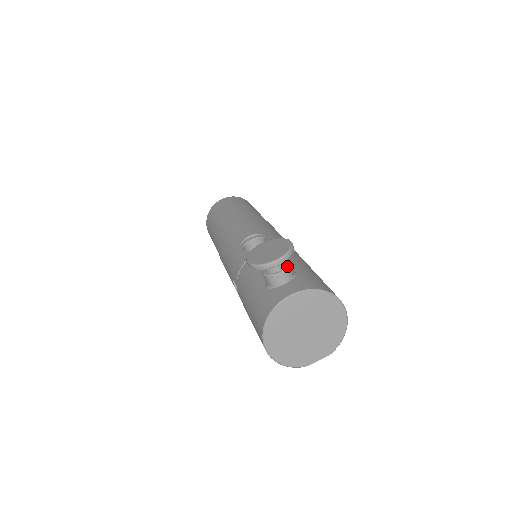
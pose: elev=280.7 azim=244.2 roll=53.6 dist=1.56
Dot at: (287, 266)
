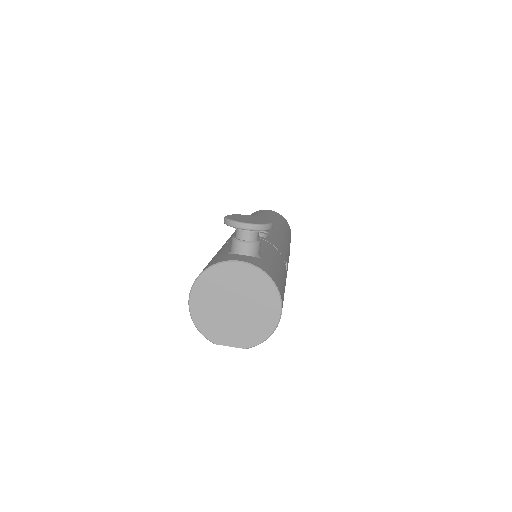
Dot at: (256, 241)
